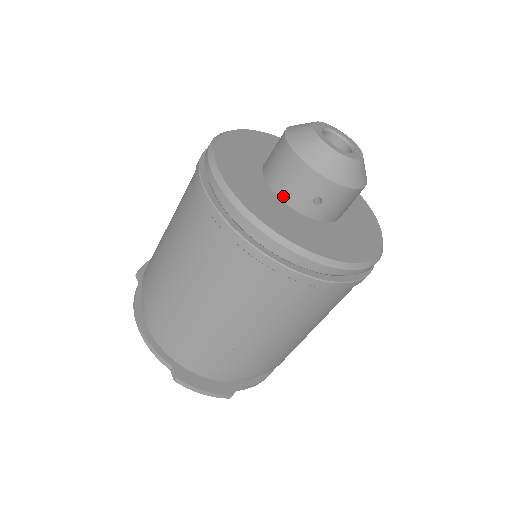
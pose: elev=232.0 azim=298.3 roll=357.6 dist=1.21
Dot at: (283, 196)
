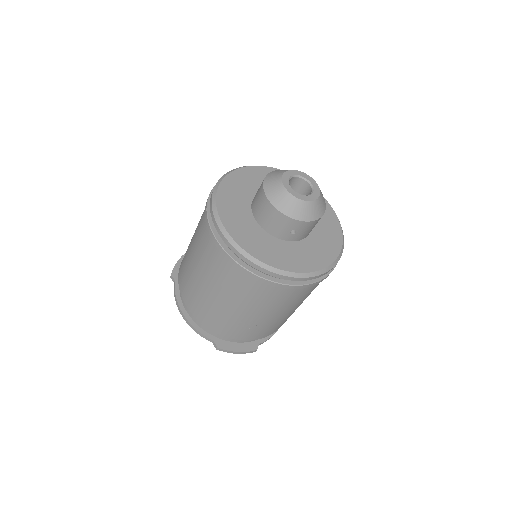
Dot at: (269, 231)
